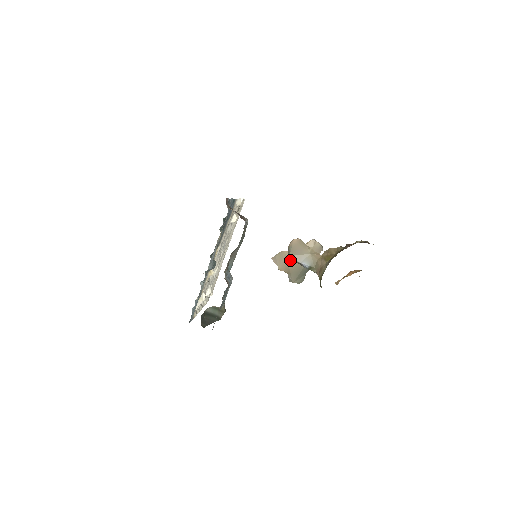
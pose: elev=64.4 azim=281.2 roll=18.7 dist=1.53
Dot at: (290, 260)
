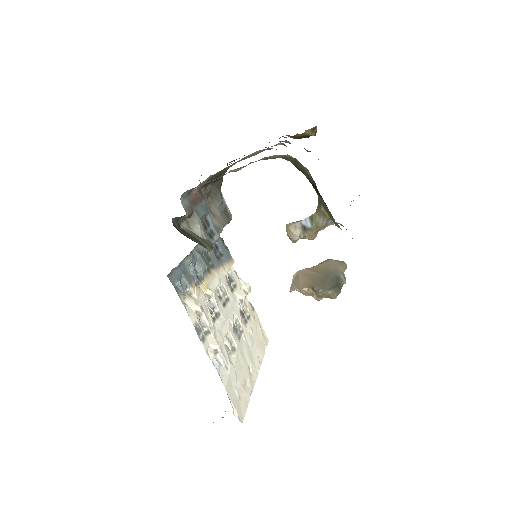
Dot at: (309, 275)
